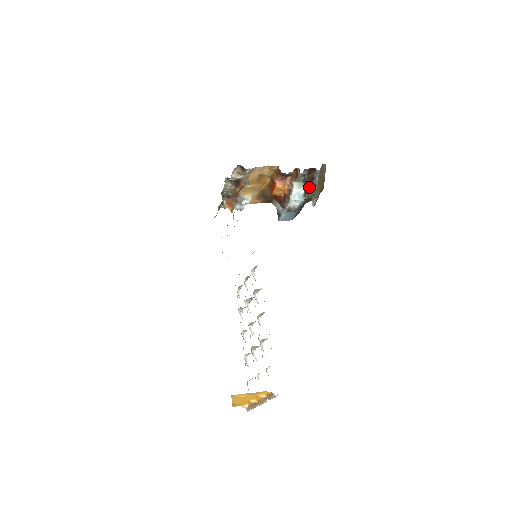
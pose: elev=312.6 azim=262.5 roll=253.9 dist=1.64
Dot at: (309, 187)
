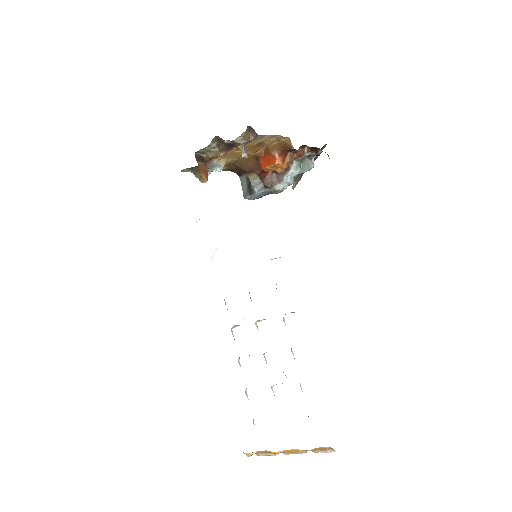
Dot at: occluded
